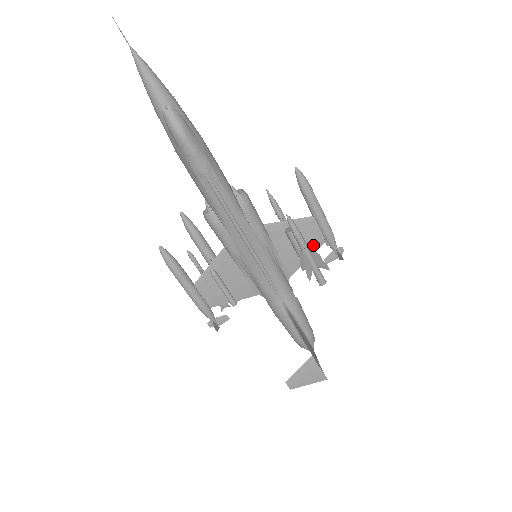
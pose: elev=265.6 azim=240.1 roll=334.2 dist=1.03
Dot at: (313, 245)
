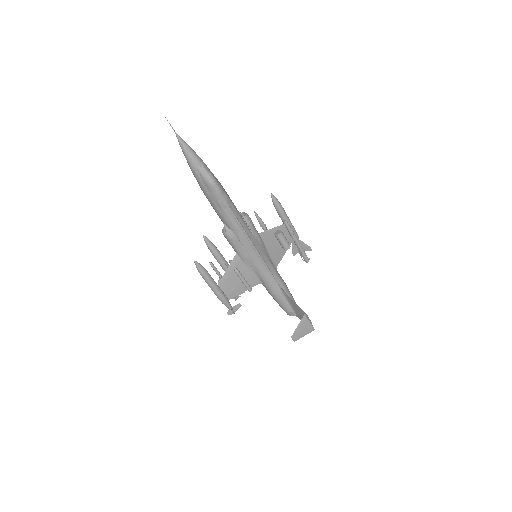
Dot at: occluded
